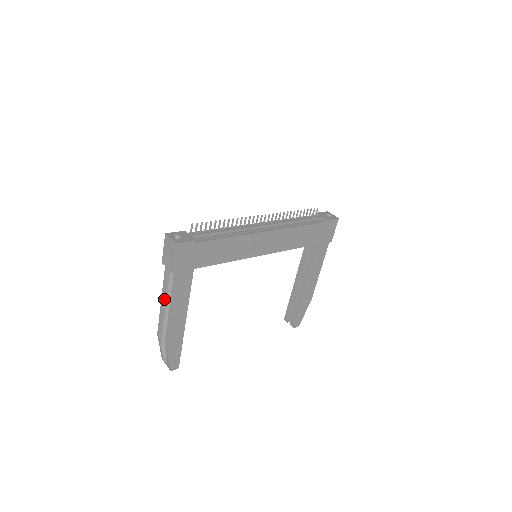
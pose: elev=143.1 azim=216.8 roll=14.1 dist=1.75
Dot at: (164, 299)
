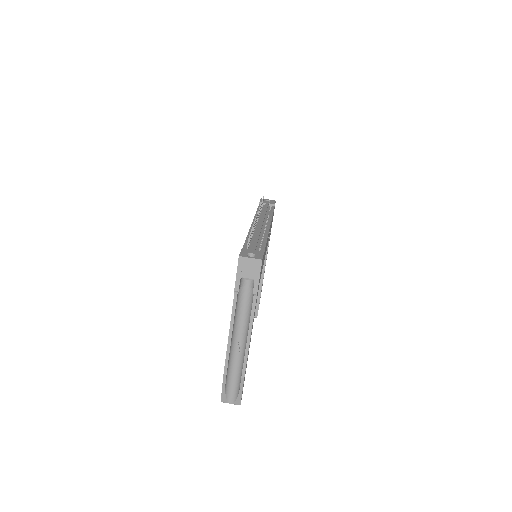
Dot at: (232, 331)
